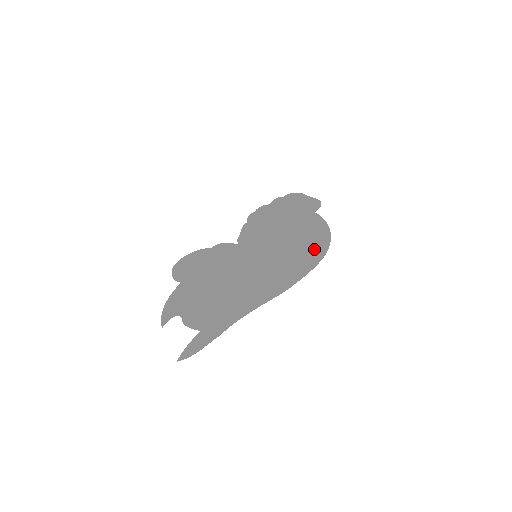
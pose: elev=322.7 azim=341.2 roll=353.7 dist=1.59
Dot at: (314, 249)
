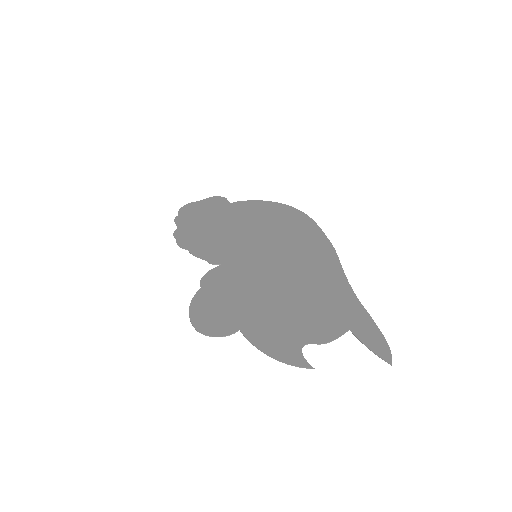
Dot at: (288, 216)
